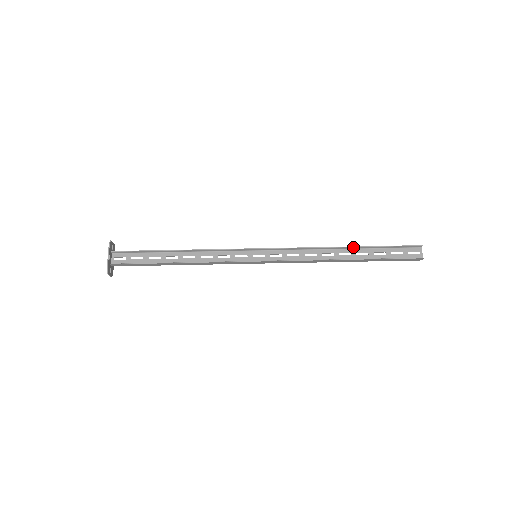
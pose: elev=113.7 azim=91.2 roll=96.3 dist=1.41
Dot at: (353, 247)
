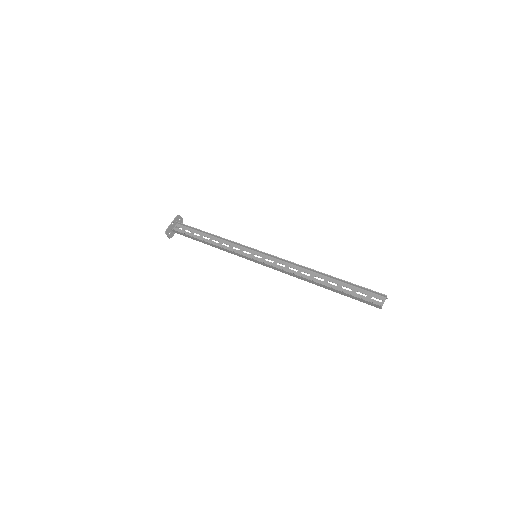
Dot at: (327, 275)
